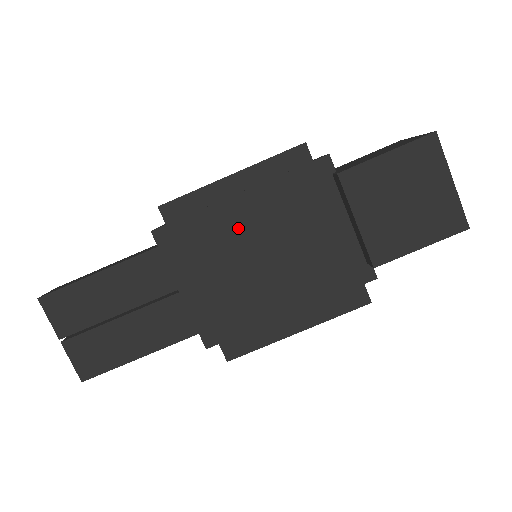
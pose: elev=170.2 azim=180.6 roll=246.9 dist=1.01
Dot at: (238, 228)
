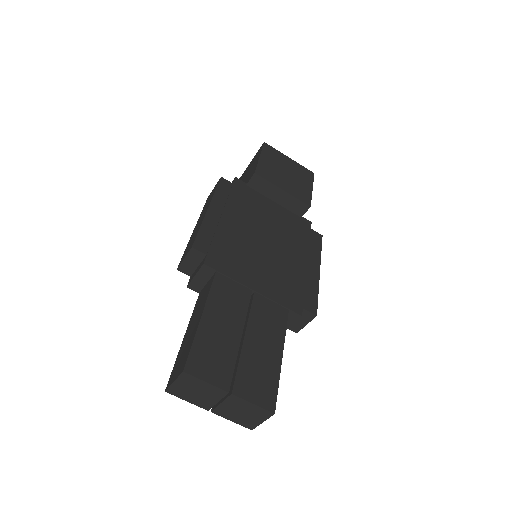
Dot at: (240, 233)
